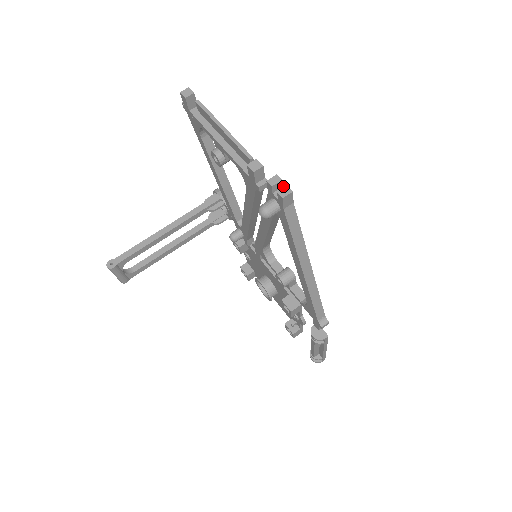
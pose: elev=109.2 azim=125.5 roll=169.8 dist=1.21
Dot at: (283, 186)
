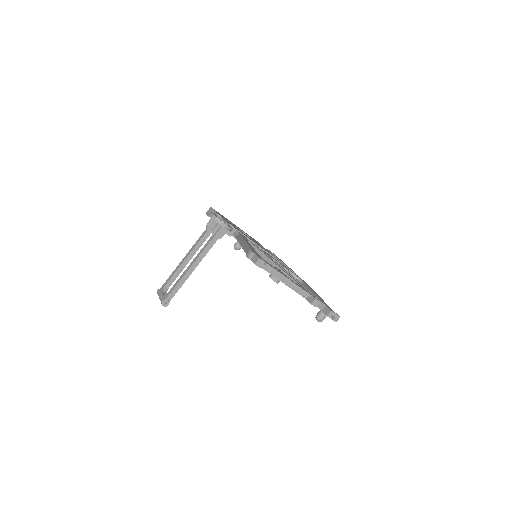
Dot at: (335, 316)
